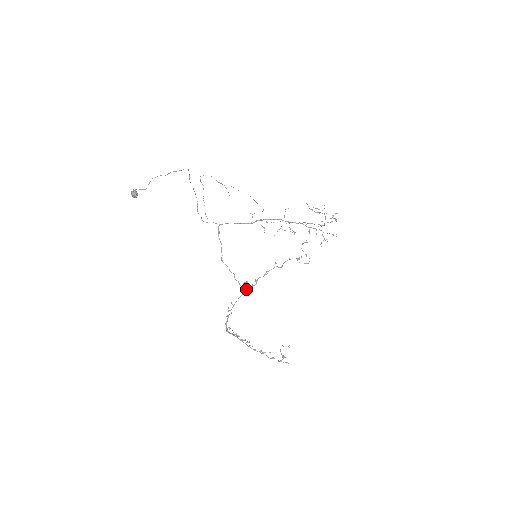
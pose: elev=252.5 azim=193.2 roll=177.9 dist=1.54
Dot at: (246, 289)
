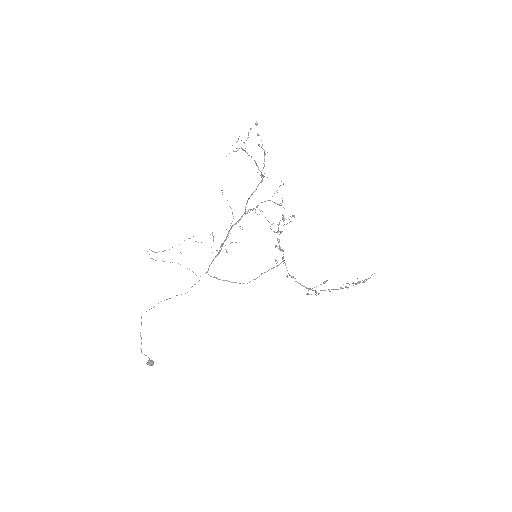
Dot at: occluded
